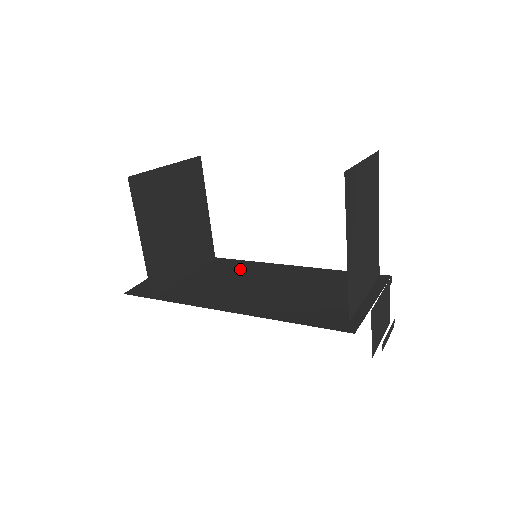
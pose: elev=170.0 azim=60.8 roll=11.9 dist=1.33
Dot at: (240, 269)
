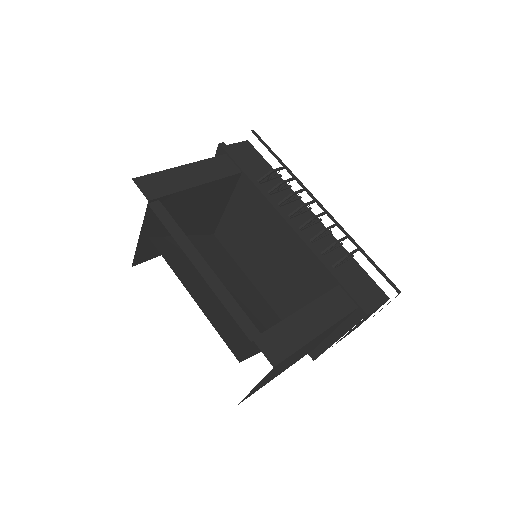
Dot at: (260, 217)
